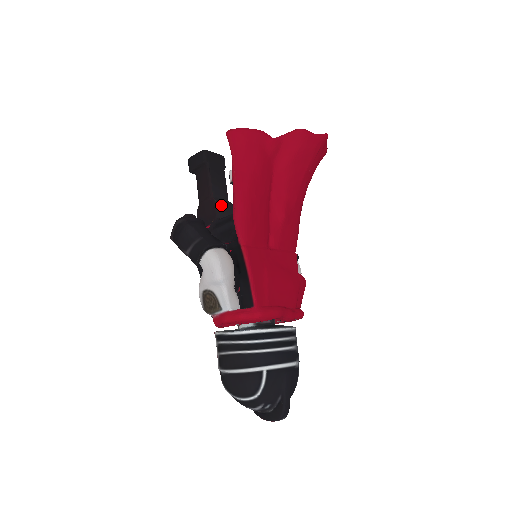
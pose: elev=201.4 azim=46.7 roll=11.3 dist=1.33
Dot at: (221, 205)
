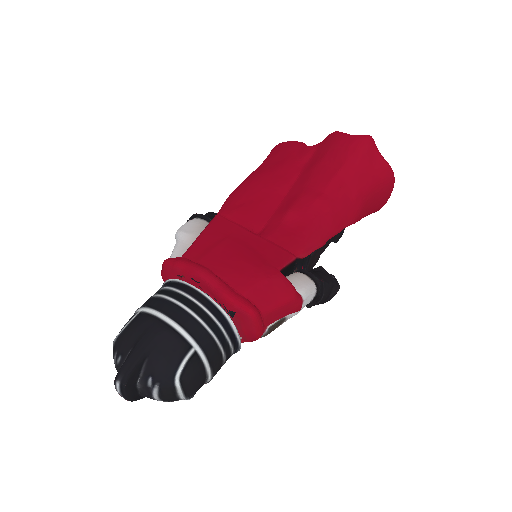
Dot at: occluded
